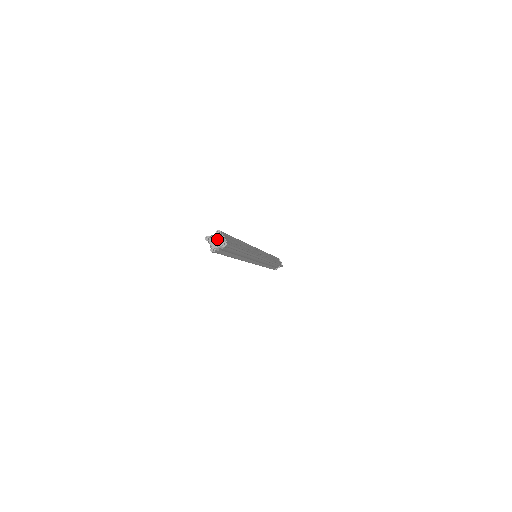
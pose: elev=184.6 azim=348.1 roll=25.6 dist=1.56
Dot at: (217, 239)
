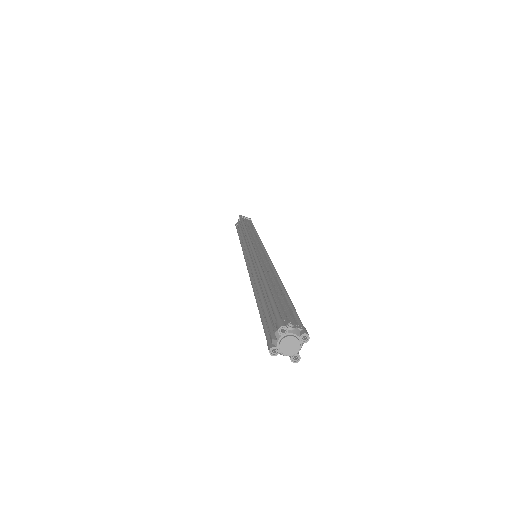
Dot at: (290, 342)
